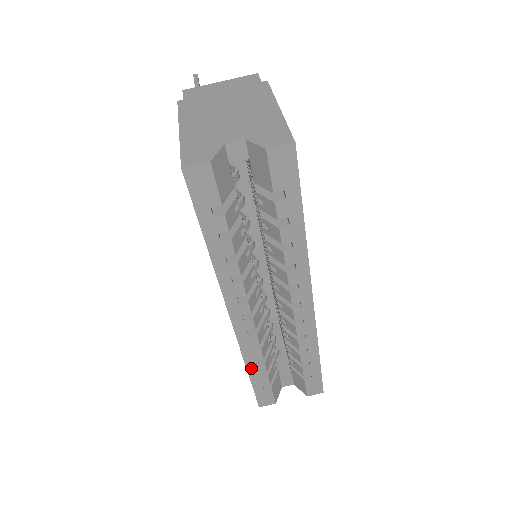
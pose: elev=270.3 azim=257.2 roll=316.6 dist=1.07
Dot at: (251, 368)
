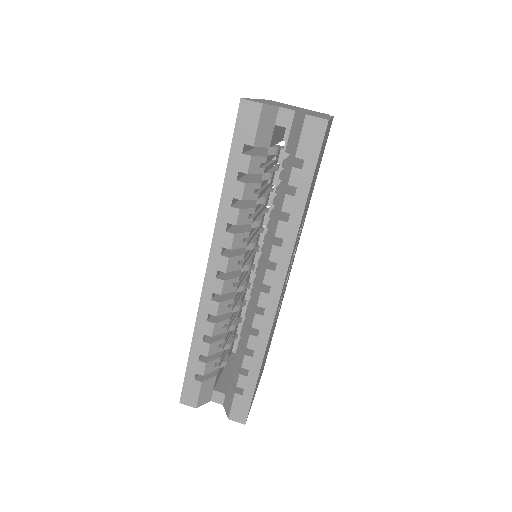
Dot at: (196, 342)
